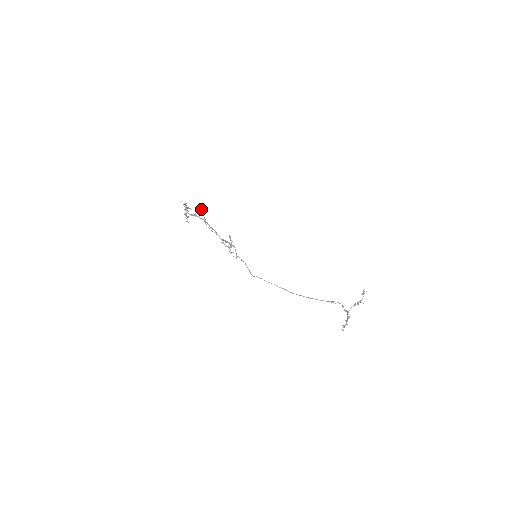
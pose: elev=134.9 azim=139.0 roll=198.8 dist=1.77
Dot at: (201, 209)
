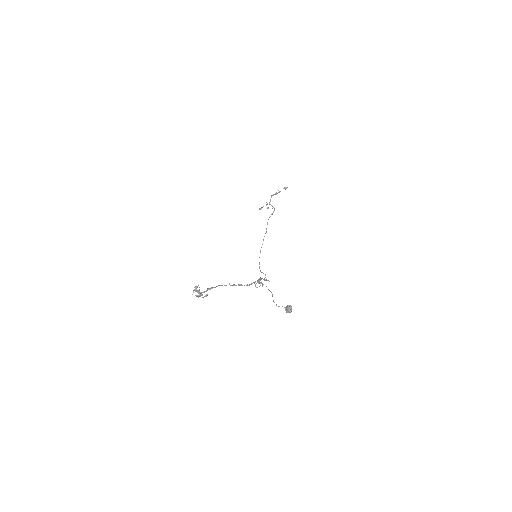
Dot at: occluded
